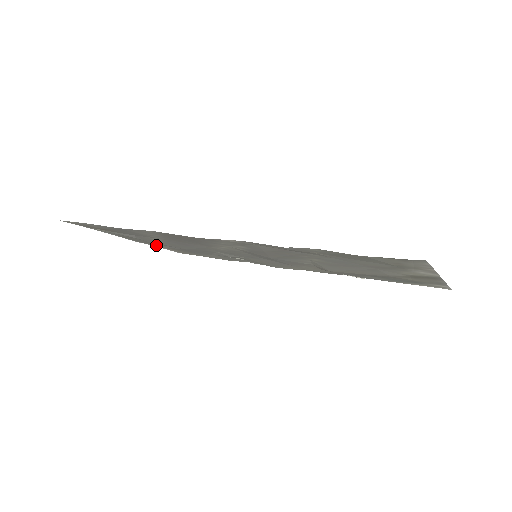
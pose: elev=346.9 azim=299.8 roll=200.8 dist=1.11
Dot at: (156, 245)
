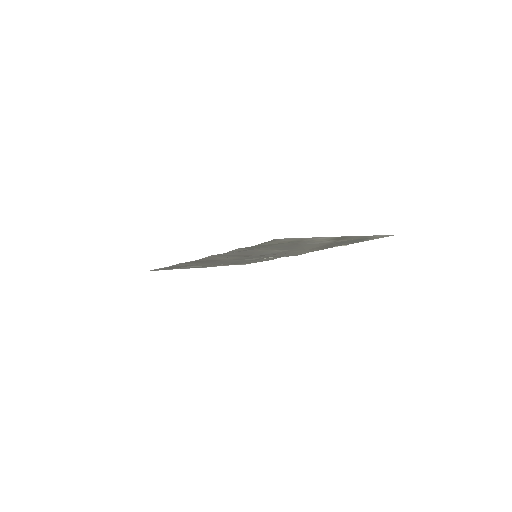
Dot at: (219, 265)
